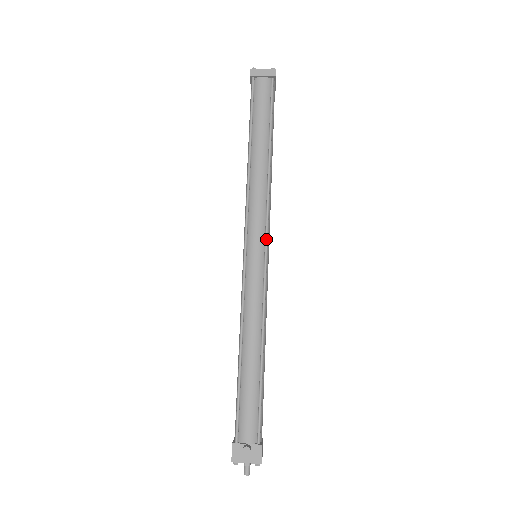
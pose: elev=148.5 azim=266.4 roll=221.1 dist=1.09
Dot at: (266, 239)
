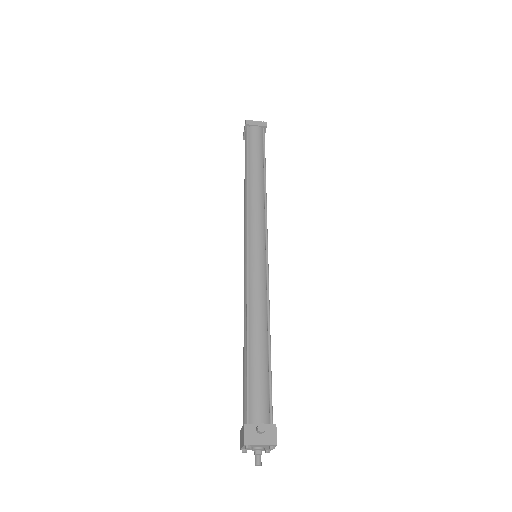
Dot at: (266, 239)
